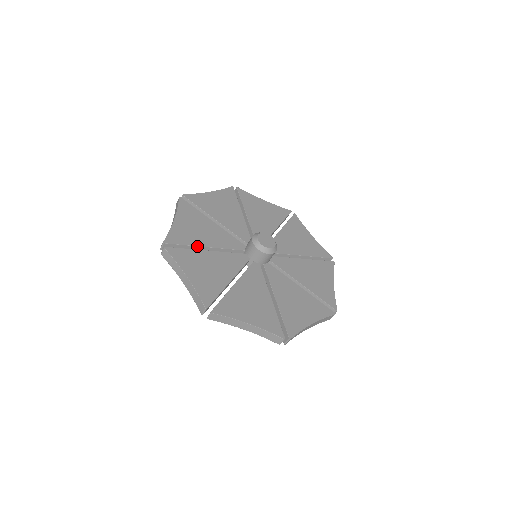
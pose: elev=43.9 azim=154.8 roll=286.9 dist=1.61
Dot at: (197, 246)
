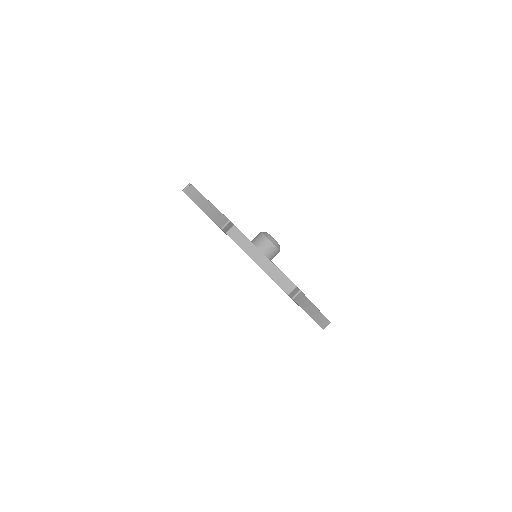
Dot at: occluded
